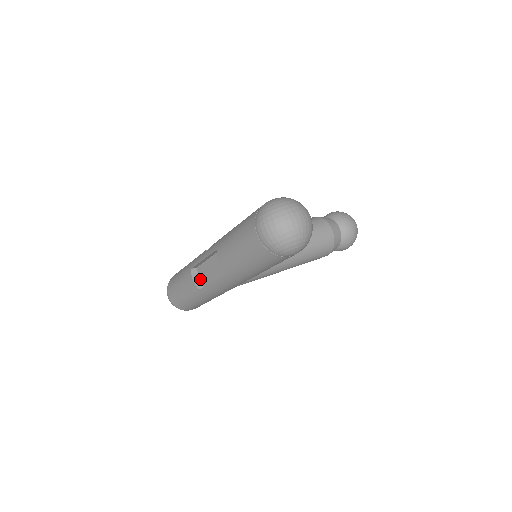
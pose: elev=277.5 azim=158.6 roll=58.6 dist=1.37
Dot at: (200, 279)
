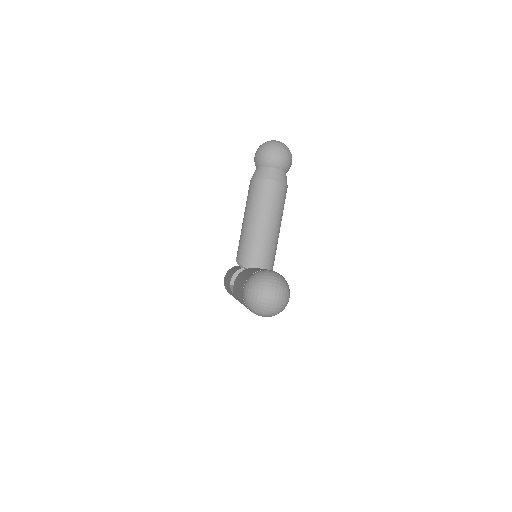
Dot at: occluded
